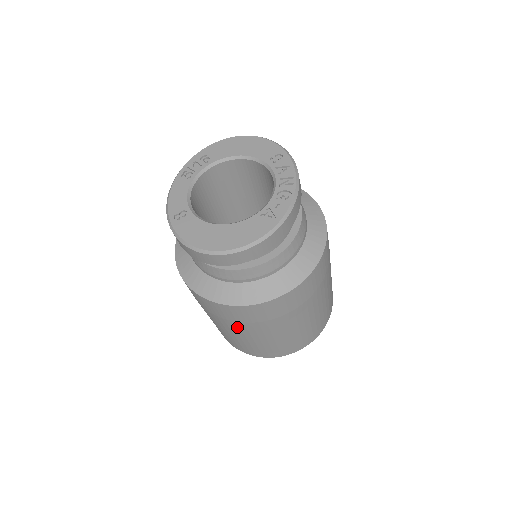
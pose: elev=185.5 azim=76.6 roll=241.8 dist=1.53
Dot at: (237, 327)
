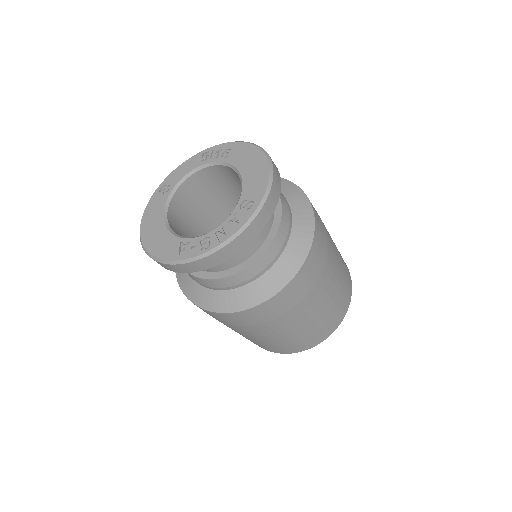
Dot at: occluded
